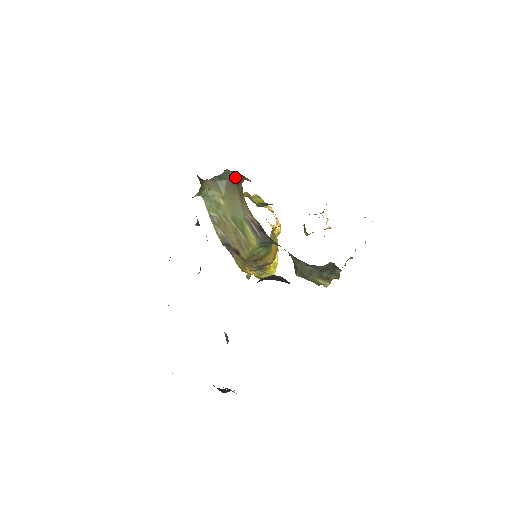
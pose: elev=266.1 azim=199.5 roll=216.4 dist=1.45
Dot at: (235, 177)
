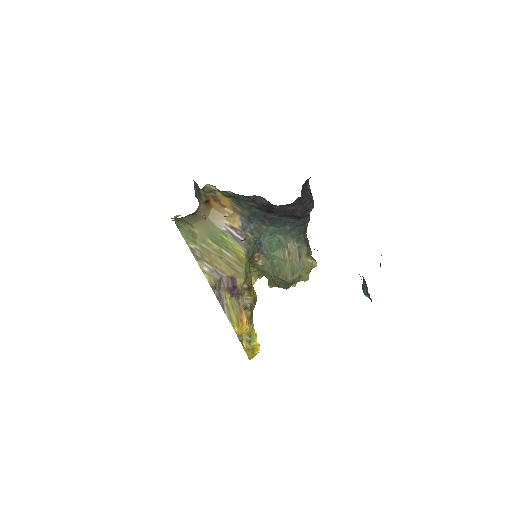
Dot at: (186, 216)
